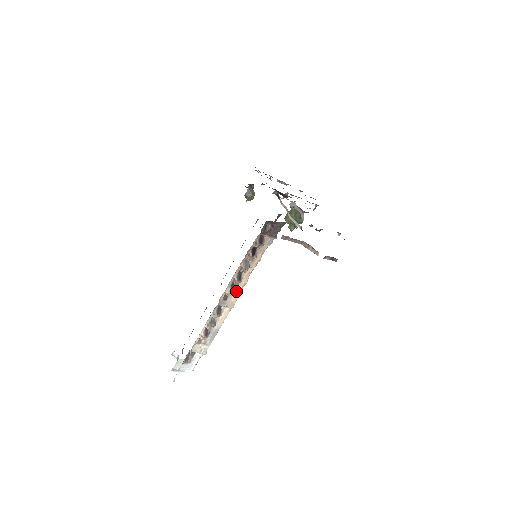
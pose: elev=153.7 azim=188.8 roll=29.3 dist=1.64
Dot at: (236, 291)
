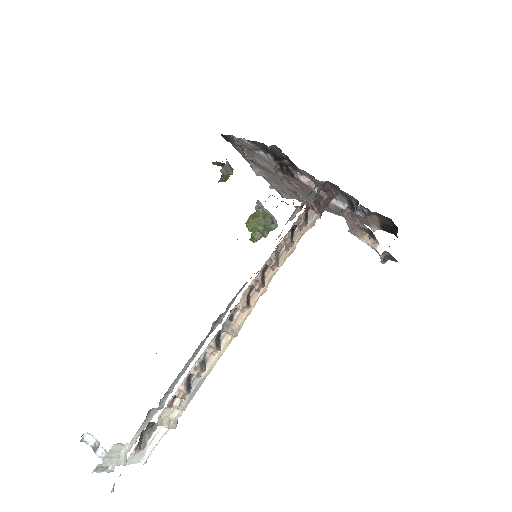
Dot at: occluded
